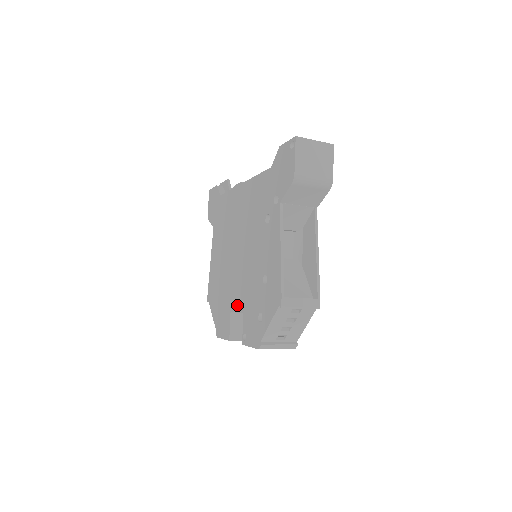
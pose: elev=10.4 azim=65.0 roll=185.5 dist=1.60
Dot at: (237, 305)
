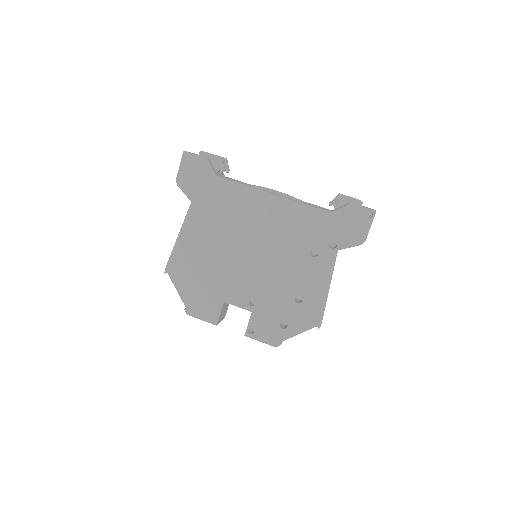
Dot at: (240, 301)
